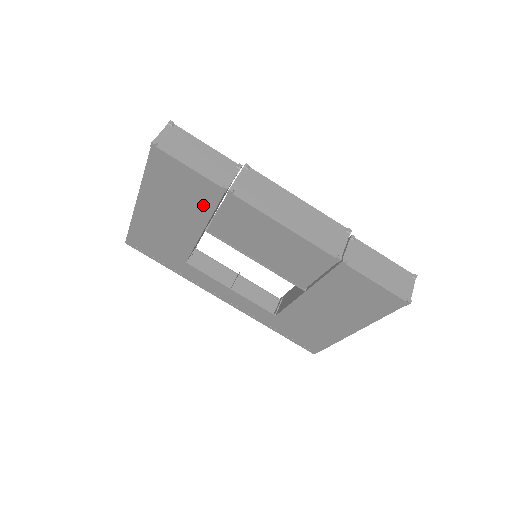
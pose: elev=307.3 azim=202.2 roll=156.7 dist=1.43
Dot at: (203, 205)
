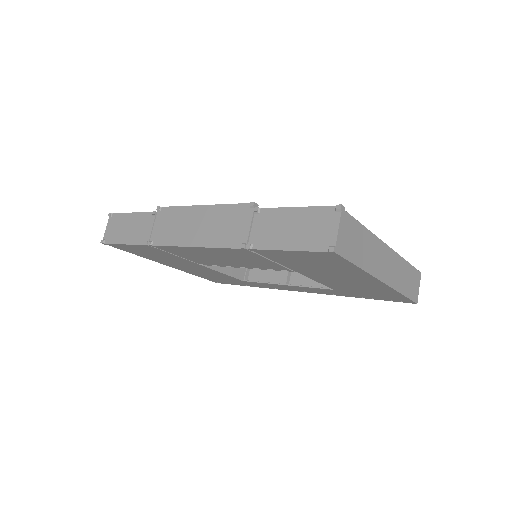
Dot at: (168, 255)
